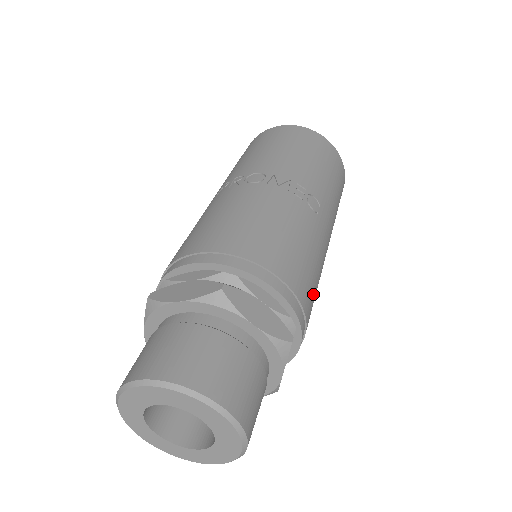
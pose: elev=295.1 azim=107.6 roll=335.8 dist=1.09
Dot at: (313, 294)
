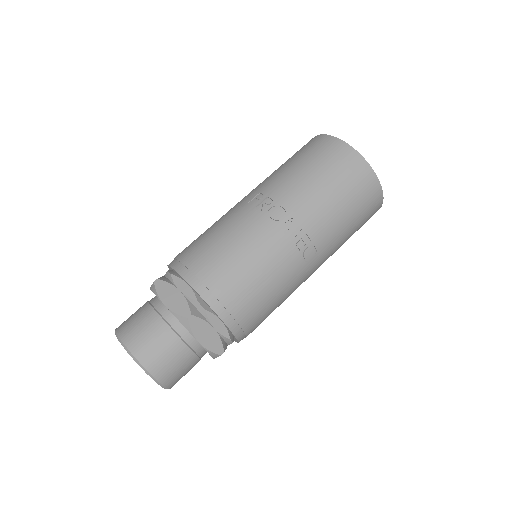
Dot at: (265, 318)
